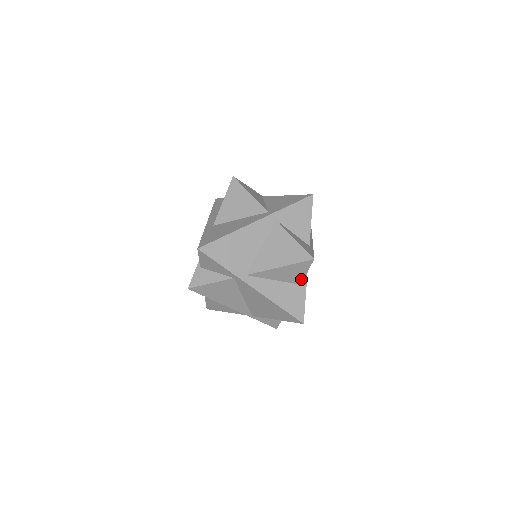
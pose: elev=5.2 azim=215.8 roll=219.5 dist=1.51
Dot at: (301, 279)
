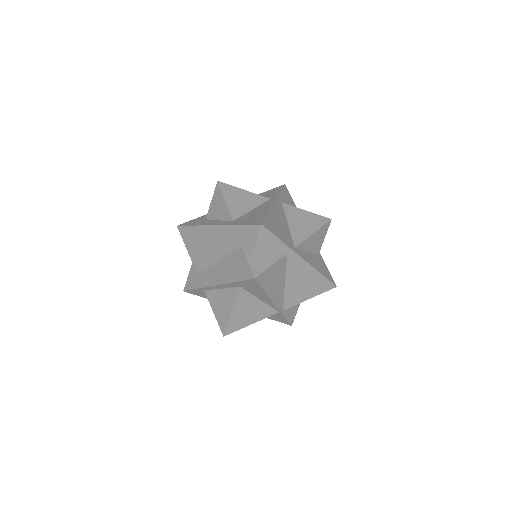
Dot at: (320, 247)
